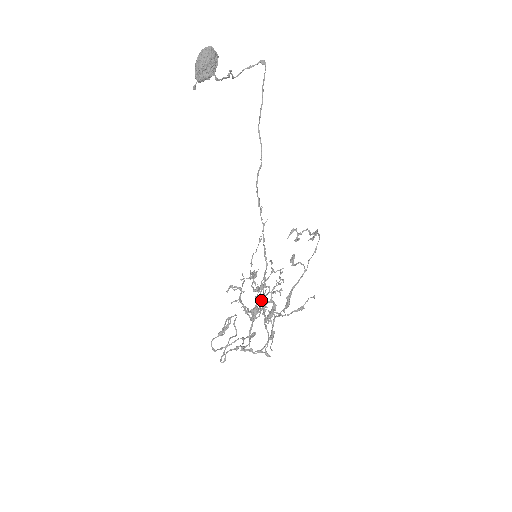
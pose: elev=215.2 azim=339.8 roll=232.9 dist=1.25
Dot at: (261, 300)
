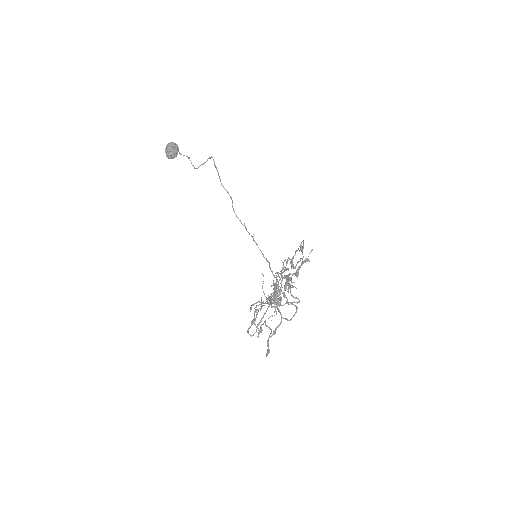
Dot at: occluded
